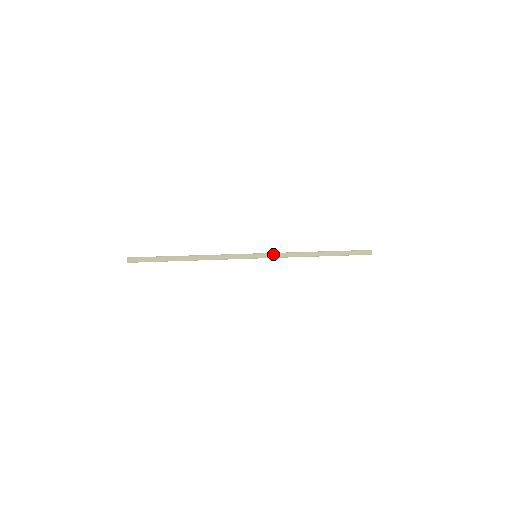
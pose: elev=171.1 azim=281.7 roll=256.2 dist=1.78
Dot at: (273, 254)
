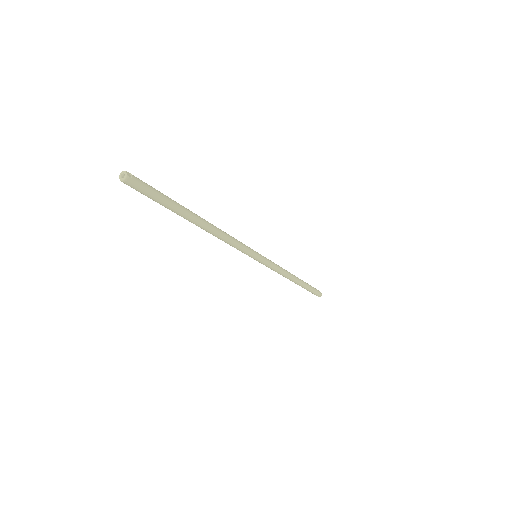
Dot at: (271, 263)
